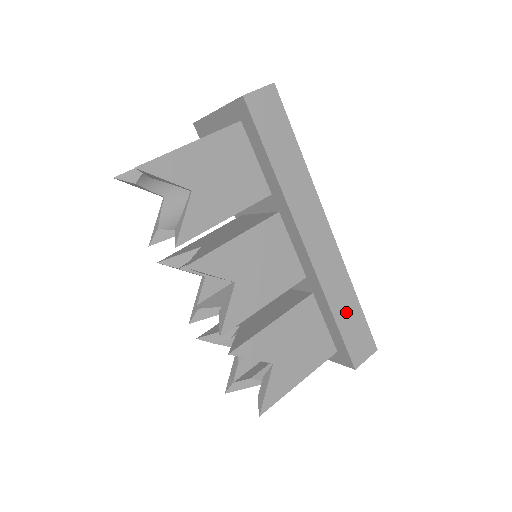
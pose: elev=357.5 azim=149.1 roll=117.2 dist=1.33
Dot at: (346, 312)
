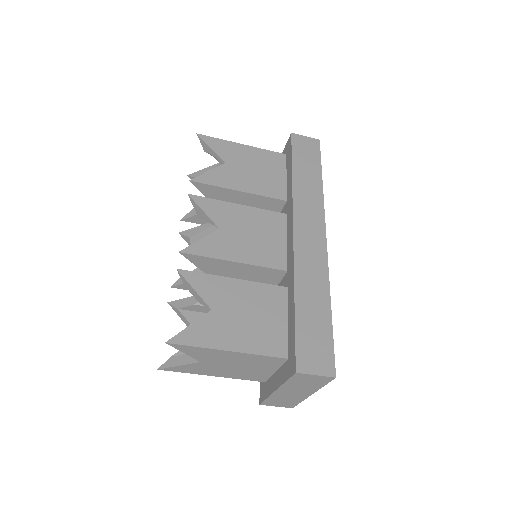
Dot at: (311, 310)
